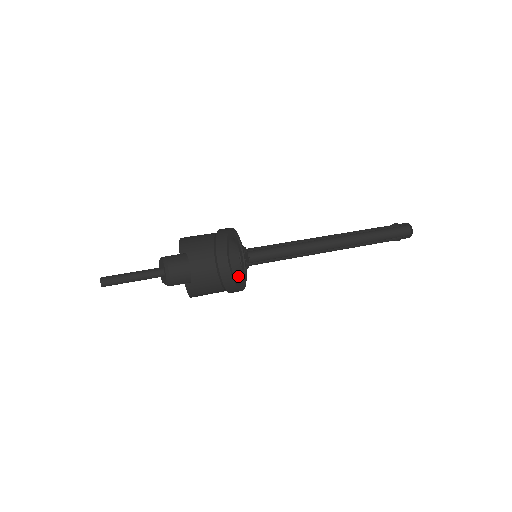
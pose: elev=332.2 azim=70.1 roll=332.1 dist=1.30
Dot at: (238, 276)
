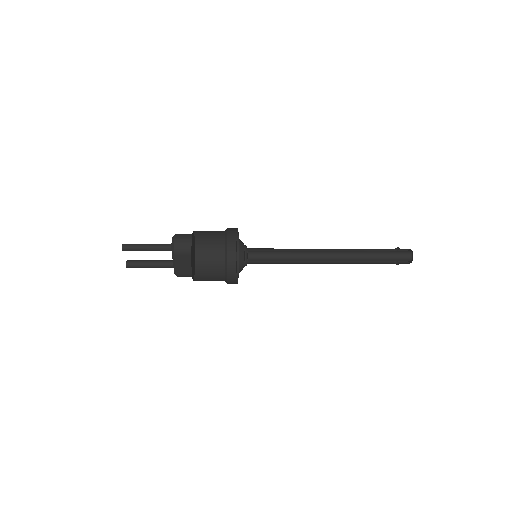
Dot at: (239, 272)
